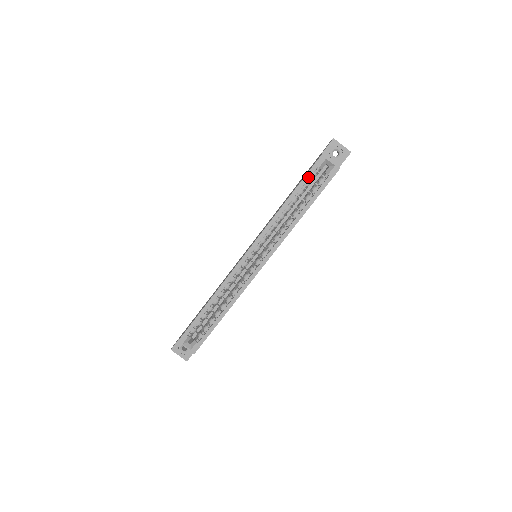
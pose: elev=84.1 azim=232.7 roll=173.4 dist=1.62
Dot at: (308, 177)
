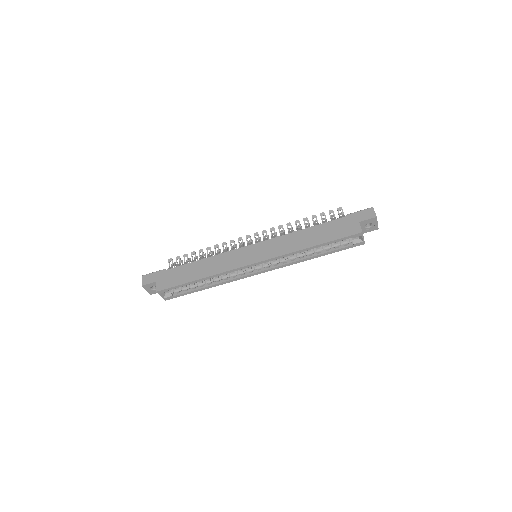
Dot at: (340, 240)
